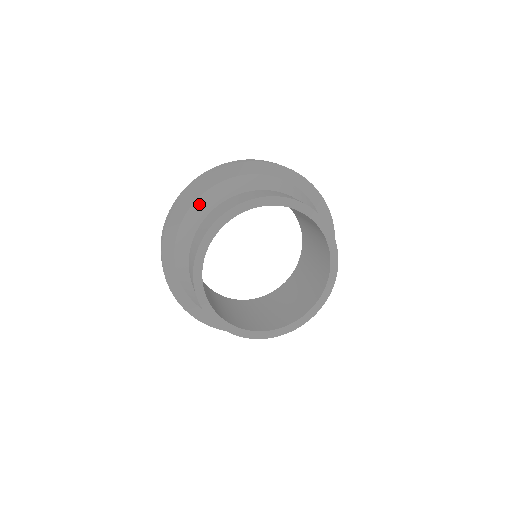
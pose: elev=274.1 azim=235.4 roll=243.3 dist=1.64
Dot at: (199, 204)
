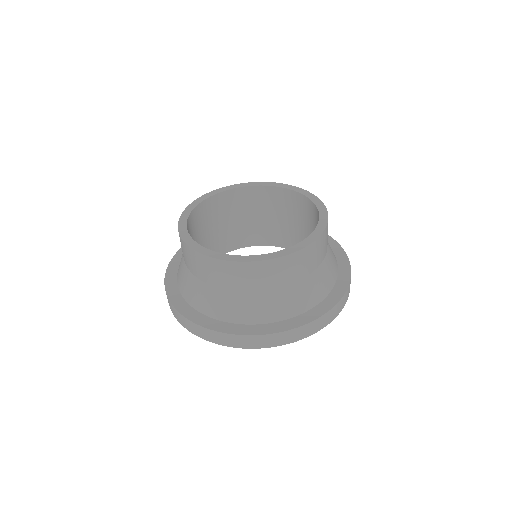
Dot at: occluded
